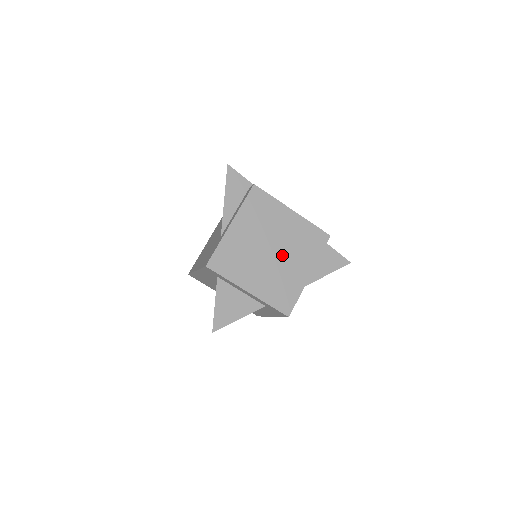
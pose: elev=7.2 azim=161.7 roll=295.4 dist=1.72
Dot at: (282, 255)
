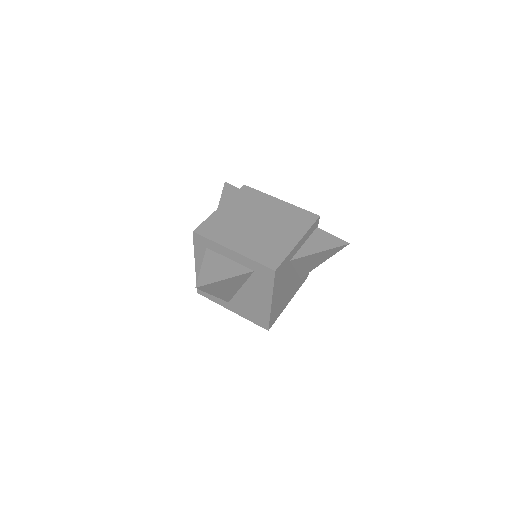
Dot at: (269, 227)
